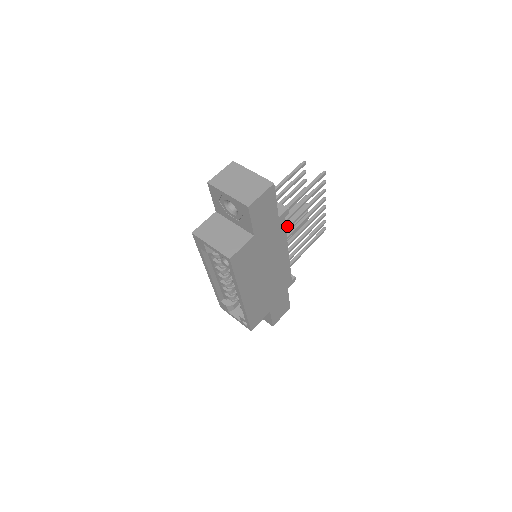
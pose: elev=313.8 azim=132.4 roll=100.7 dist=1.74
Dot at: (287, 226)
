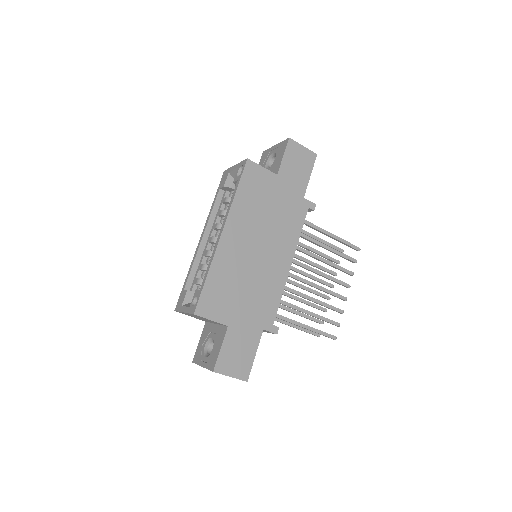
Dot at: occluded
